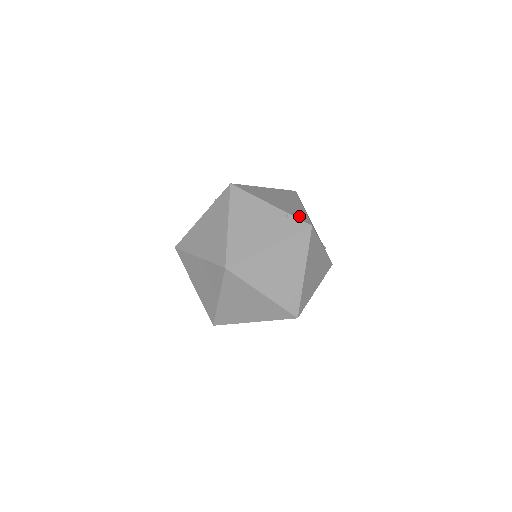
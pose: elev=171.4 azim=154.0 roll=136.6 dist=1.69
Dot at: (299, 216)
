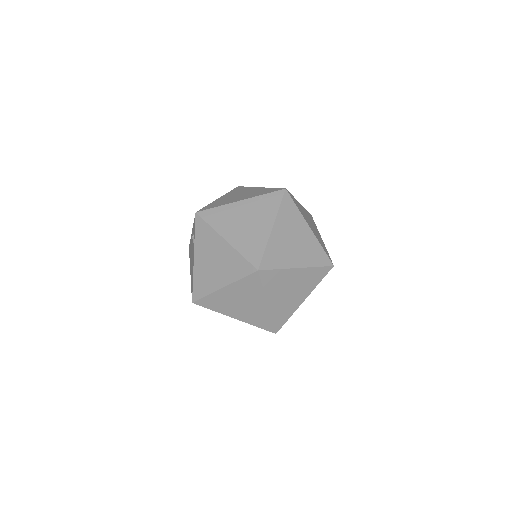
Dot at: (269, 191)
